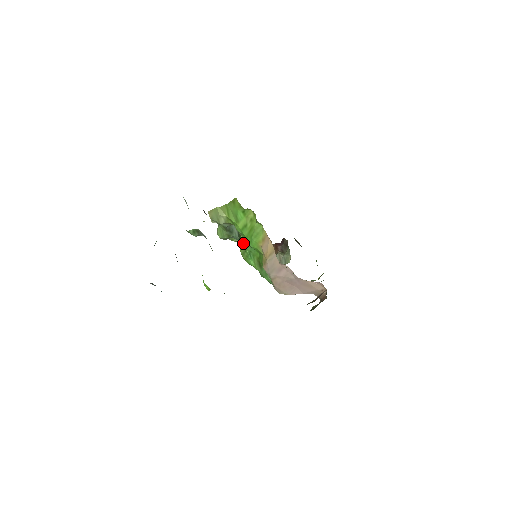
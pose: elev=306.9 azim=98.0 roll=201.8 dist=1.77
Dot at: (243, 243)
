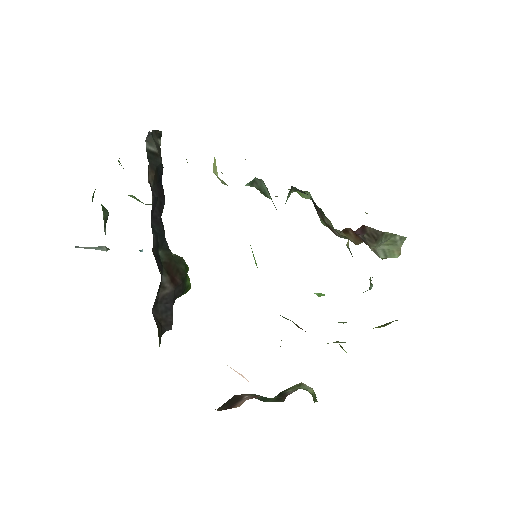
Dot at: occluded
